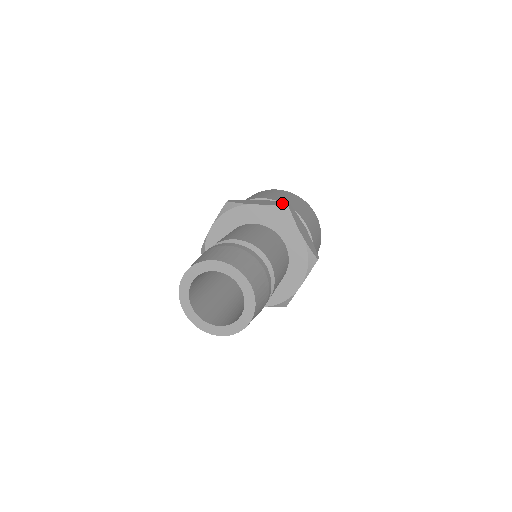
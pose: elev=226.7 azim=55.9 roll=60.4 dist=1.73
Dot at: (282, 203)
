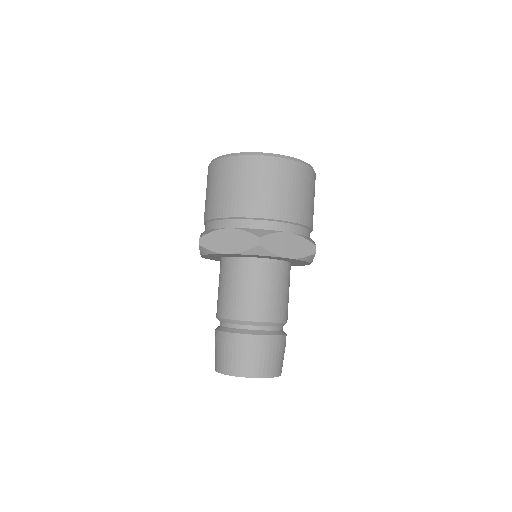
Dot at: (253, 242)
